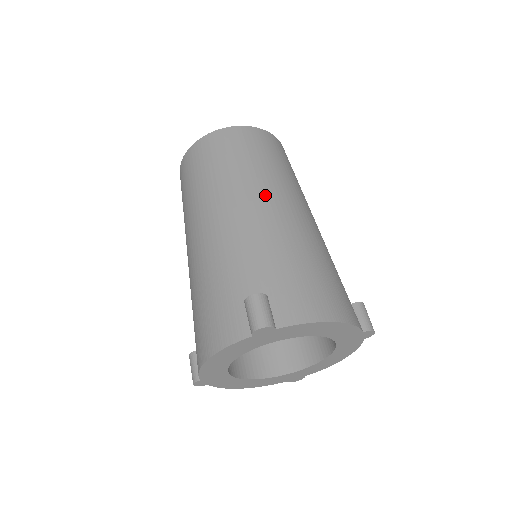
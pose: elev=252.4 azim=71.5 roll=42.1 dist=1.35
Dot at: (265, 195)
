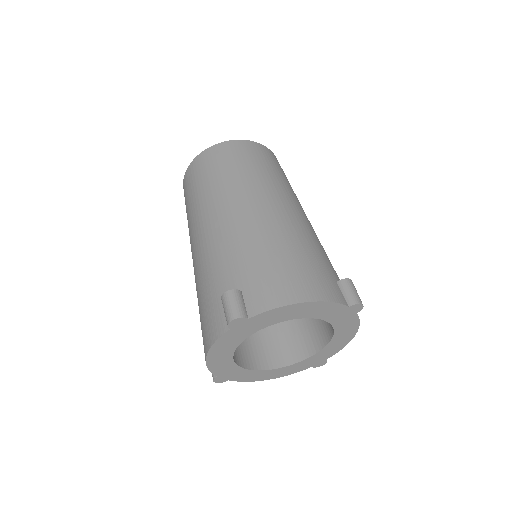
Dot at: (241, 200)
